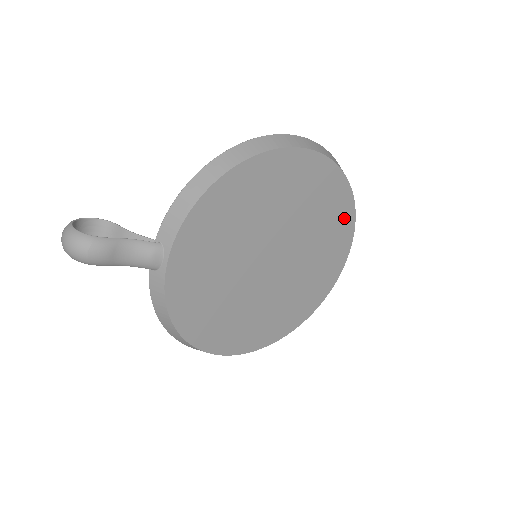
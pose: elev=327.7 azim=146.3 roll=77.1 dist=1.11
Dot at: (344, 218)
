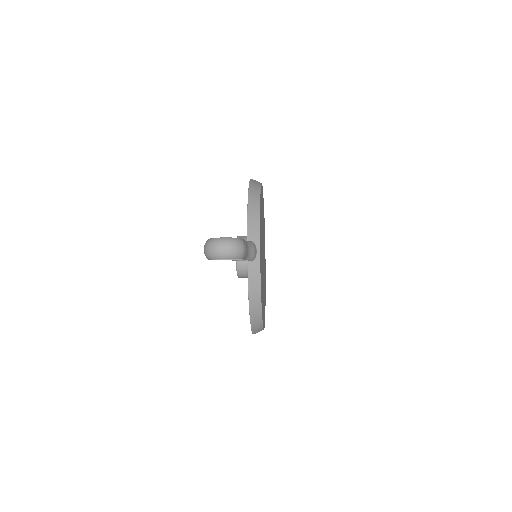
Dot at: (264, 231)
